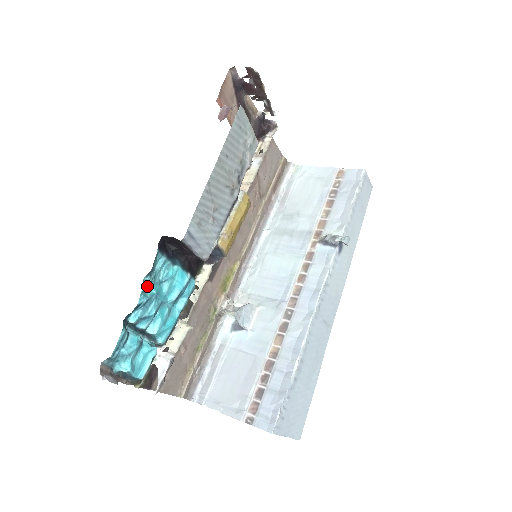
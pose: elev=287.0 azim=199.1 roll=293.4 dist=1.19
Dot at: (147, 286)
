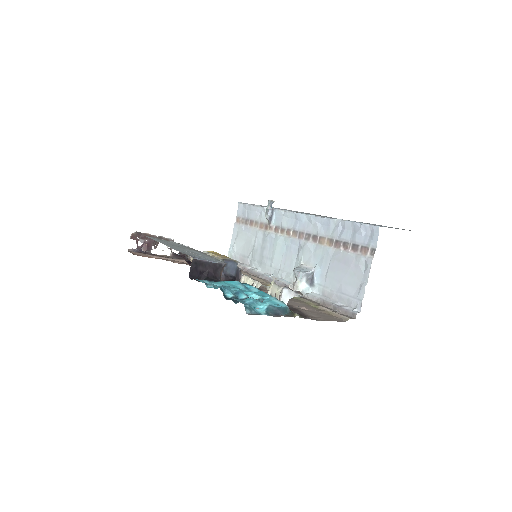
Dot at: occluded
